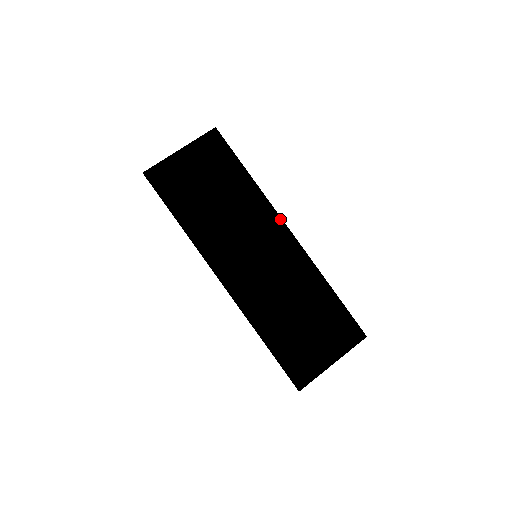
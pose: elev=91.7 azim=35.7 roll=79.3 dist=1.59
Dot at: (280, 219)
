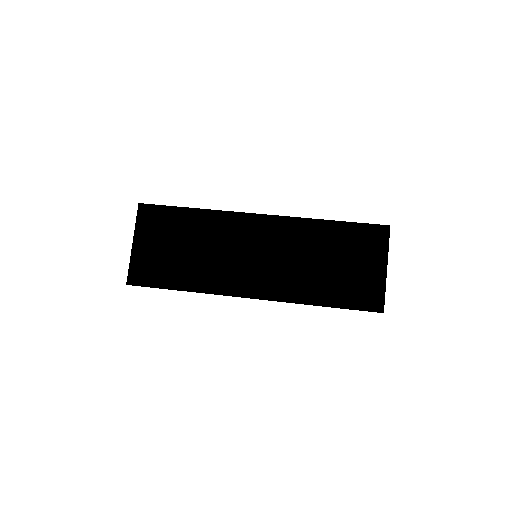
Dot at: (245, 214)
